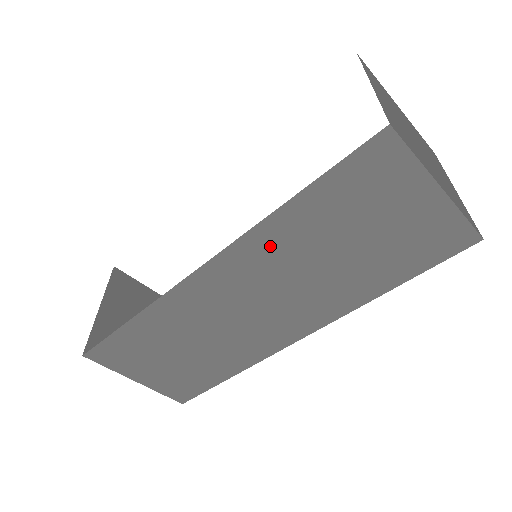
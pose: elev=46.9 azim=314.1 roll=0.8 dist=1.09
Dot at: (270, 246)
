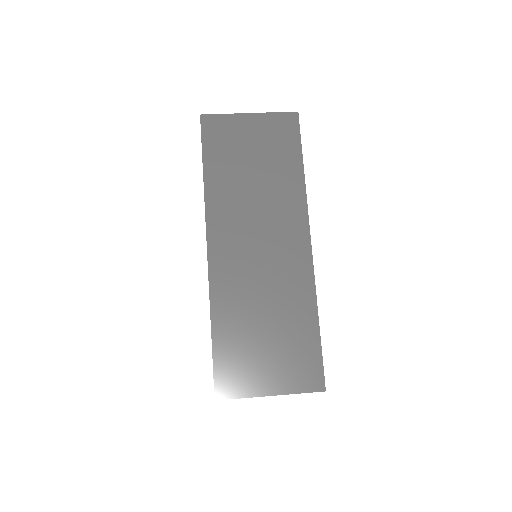
Dot at: (223, 203)
